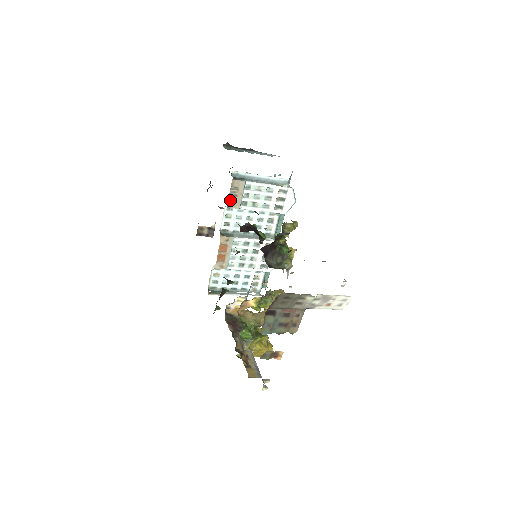
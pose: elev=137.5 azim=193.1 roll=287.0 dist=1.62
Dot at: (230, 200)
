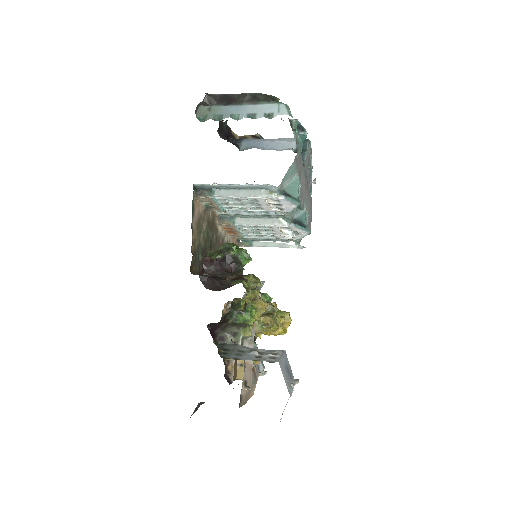
Dot at: (207, 206)
